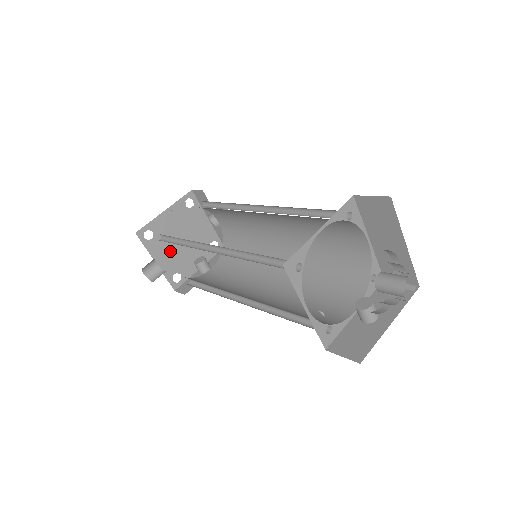
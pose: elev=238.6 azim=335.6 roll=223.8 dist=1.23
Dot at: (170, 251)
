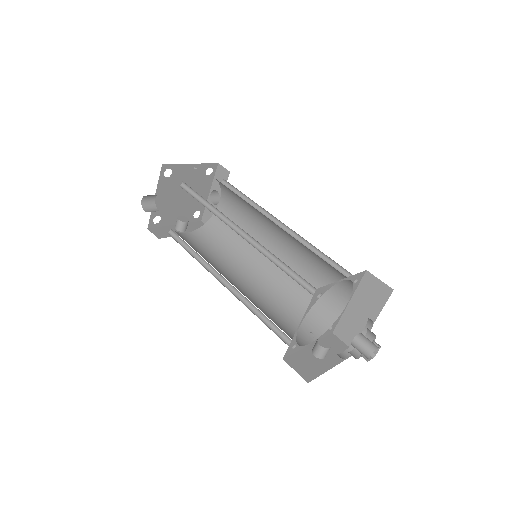
Dot at: (170, 196)
